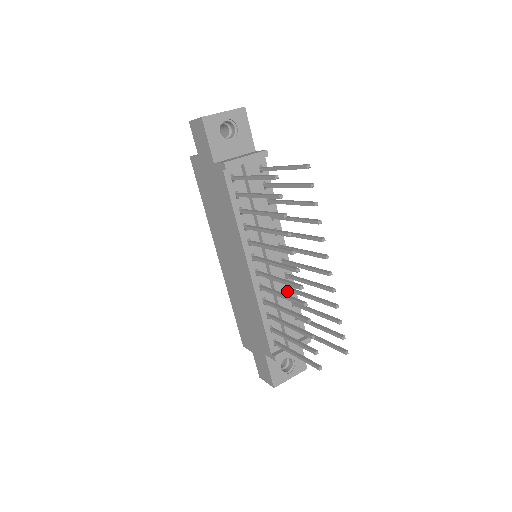
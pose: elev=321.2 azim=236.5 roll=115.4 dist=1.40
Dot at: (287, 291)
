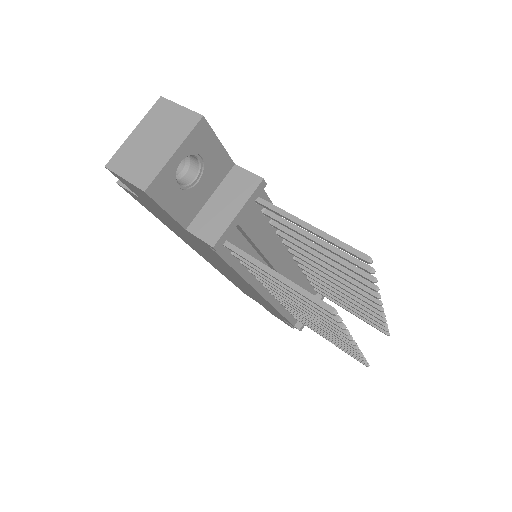
Dot at: (302, 275)
